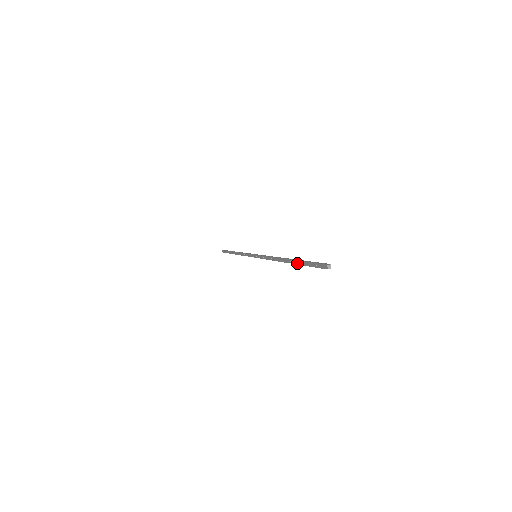
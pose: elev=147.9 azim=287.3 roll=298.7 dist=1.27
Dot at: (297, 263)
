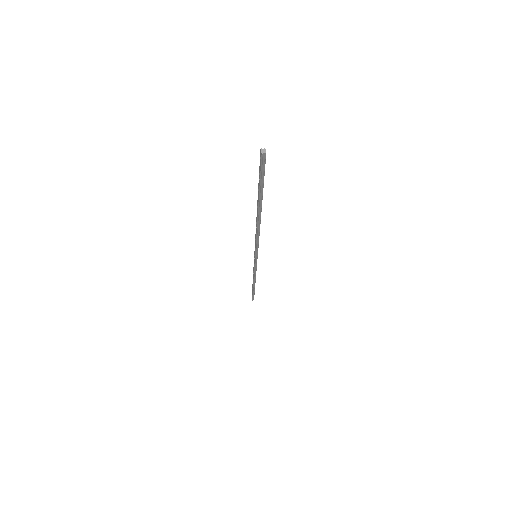
Dot at: (258, 197)
